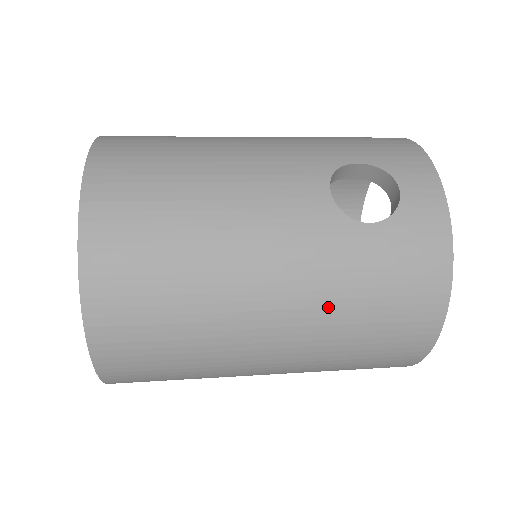
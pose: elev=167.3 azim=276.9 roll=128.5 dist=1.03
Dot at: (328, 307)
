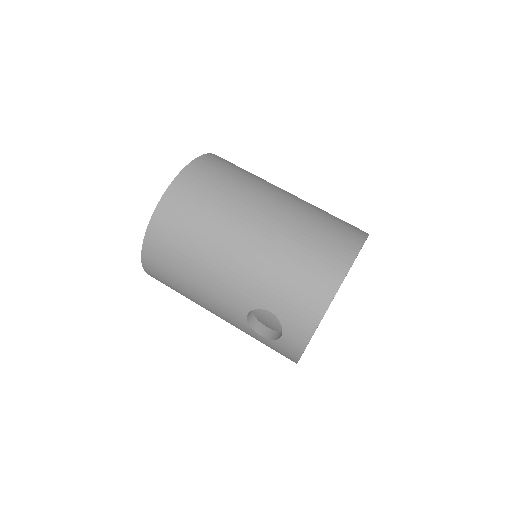
Dot at: occluded
